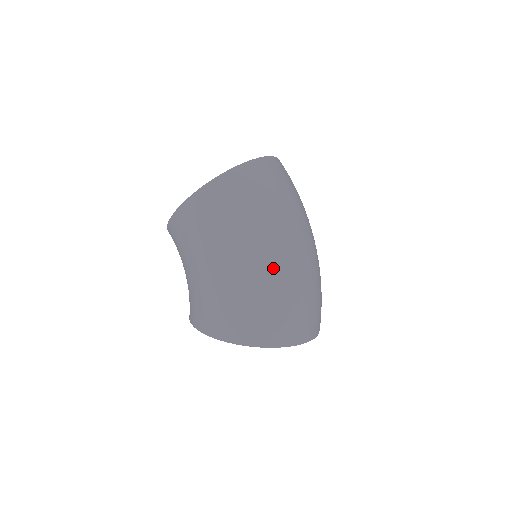
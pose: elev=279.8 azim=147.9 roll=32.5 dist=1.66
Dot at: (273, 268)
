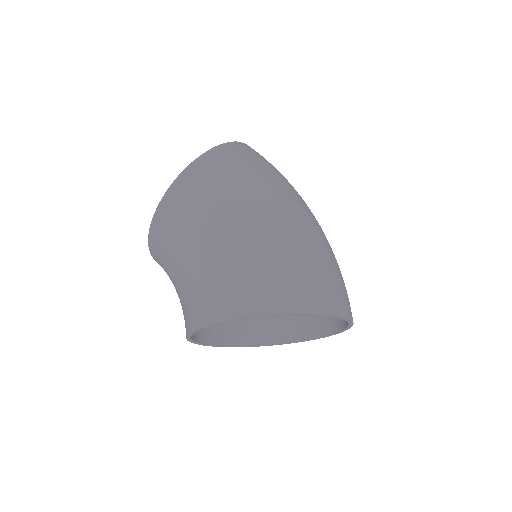
Dot at: (299, 224)
